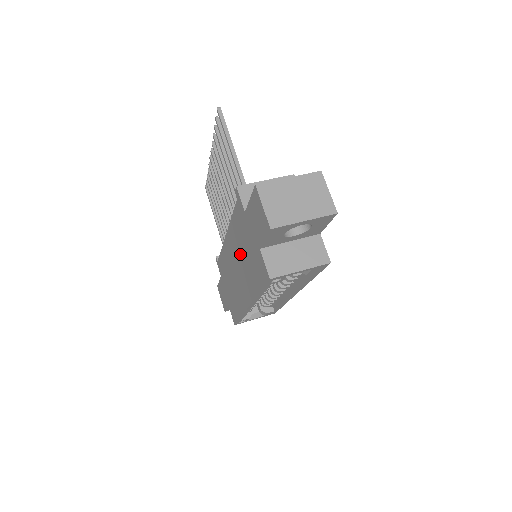
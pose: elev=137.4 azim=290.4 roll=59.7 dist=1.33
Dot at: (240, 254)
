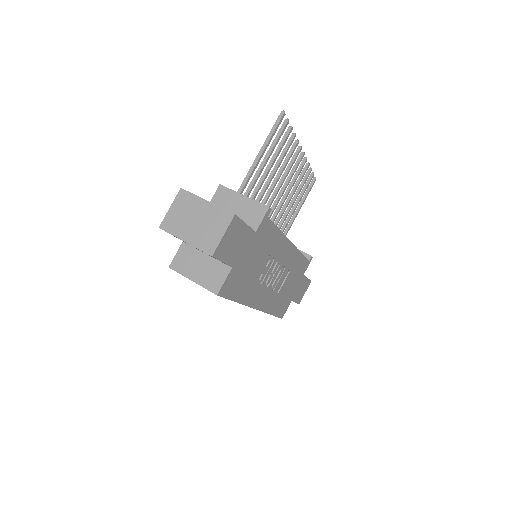
Dot at: occluded
